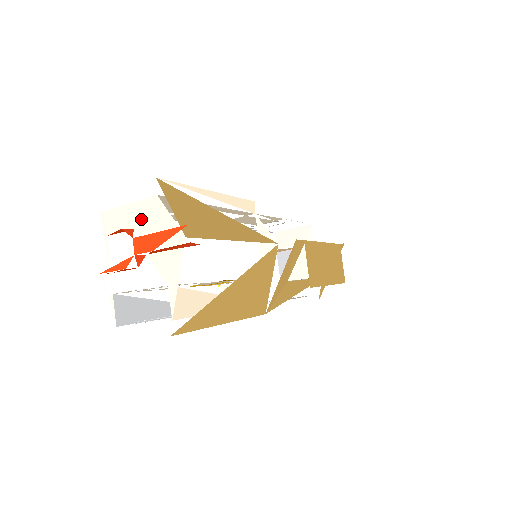
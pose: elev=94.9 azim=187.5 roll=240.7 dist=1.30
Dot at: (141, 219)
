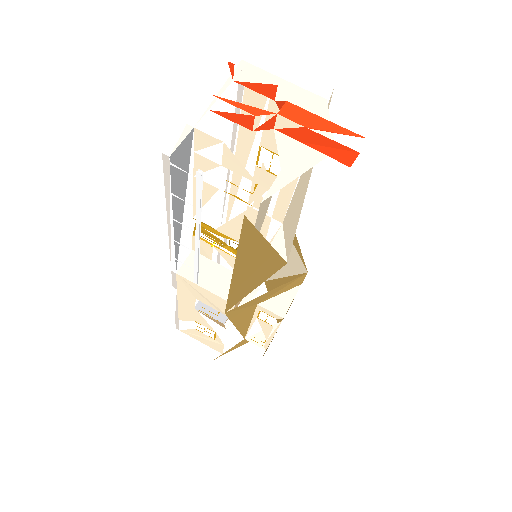
Dot at: (291, 100)
